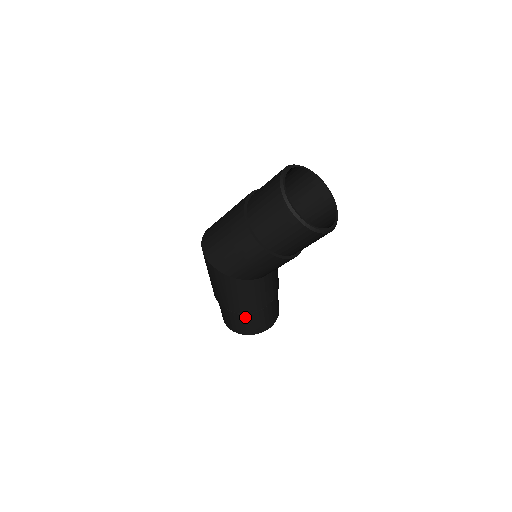
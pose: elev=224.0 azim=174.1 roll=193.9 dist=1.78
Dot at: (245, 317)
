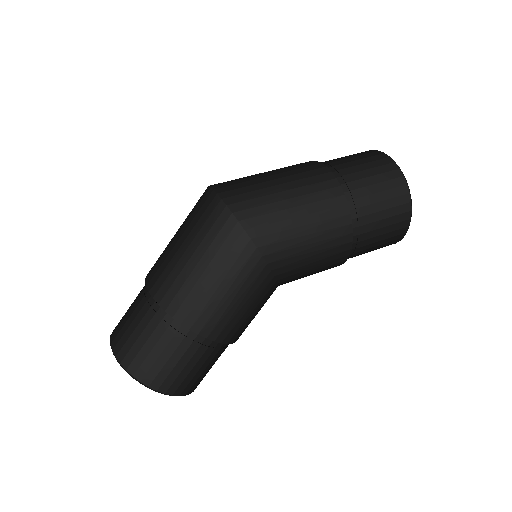
Dot at: (205, 354)
